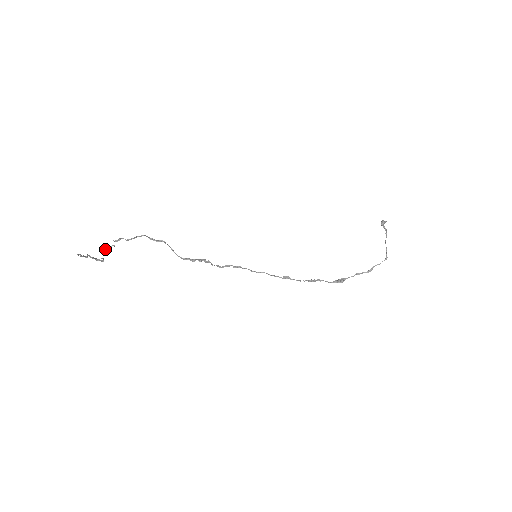
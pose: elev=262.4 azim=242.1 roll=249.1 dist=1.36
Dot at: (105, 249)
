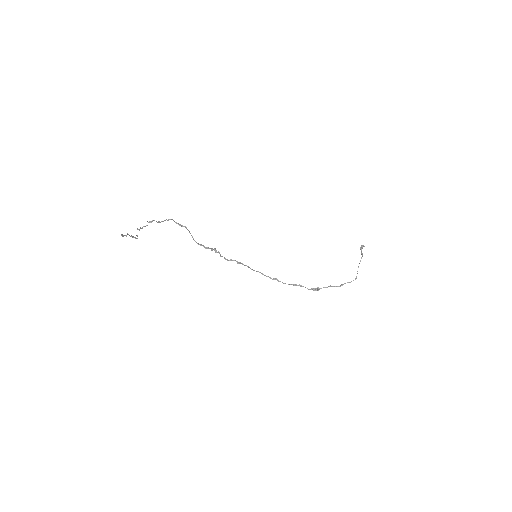
Dot at: (140, 228)
